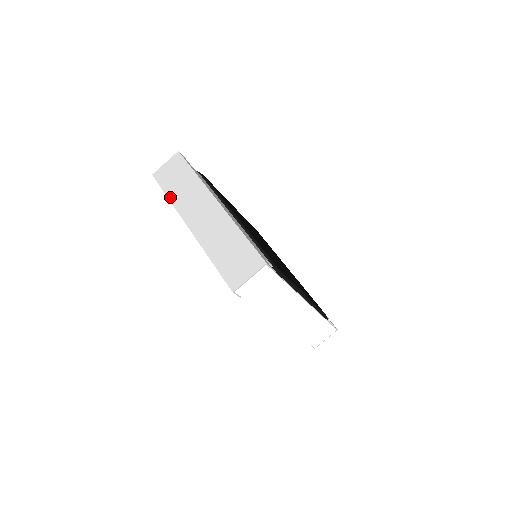
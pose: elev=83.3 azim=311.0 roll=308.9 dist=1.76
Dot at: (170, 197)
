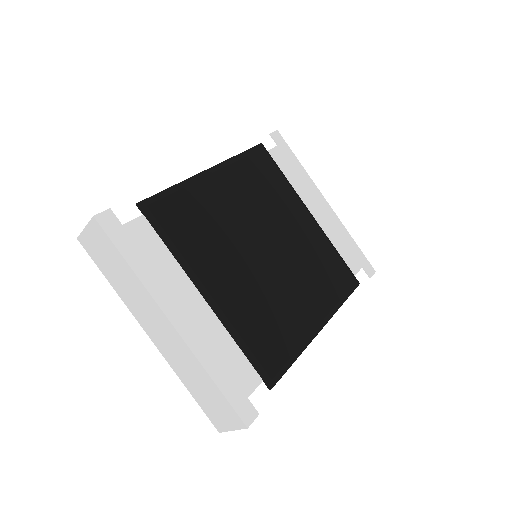
Dot at: (113, 286)
